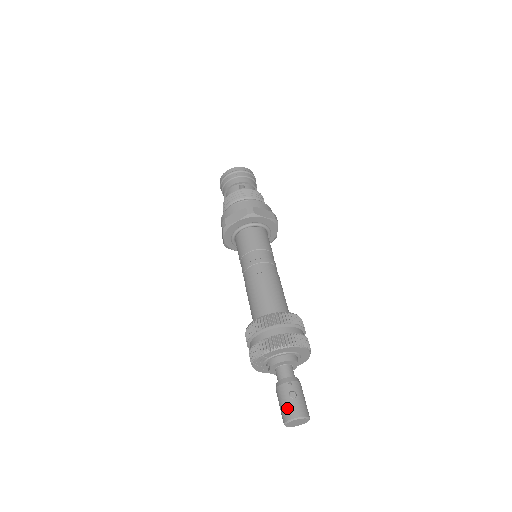
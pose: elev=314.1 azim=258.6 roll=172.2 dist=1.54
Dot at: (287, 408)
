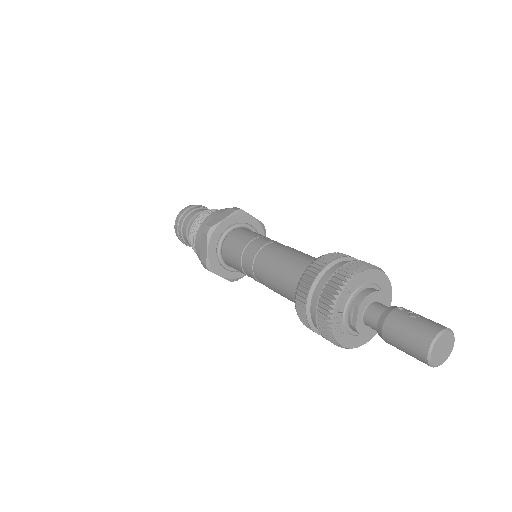
Dot at: (420, 327)
